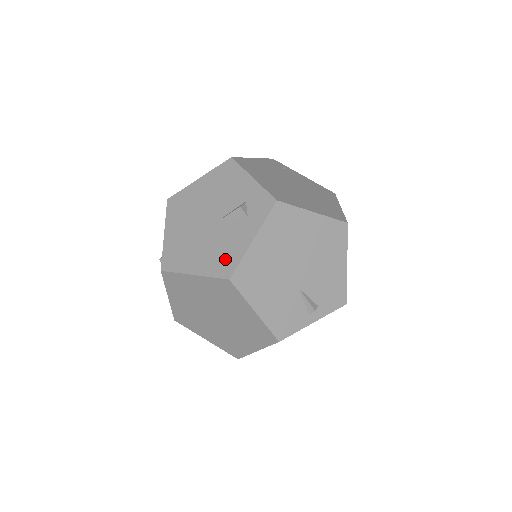
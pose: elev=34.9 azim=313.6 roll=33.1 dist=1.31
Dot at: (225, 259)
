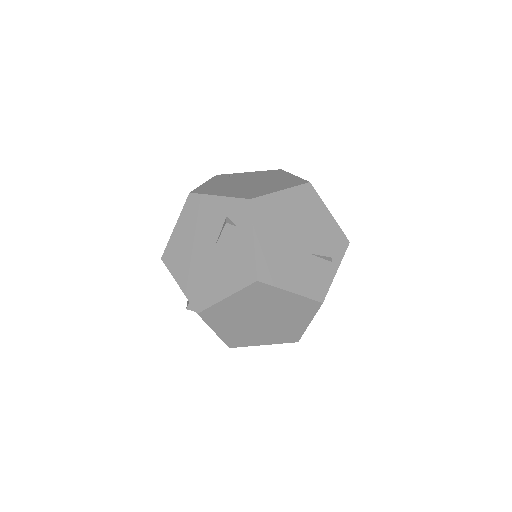
Dot at: (242, 269)
